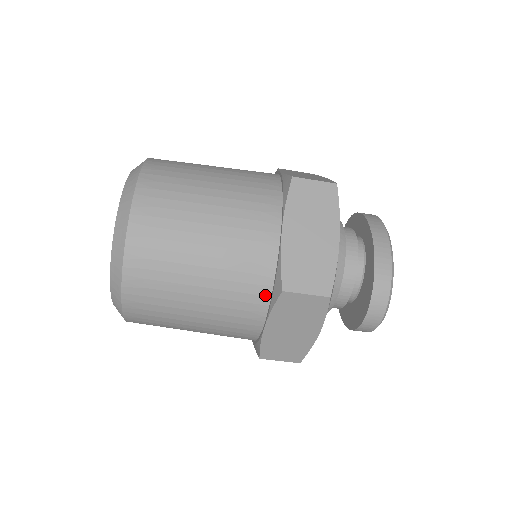
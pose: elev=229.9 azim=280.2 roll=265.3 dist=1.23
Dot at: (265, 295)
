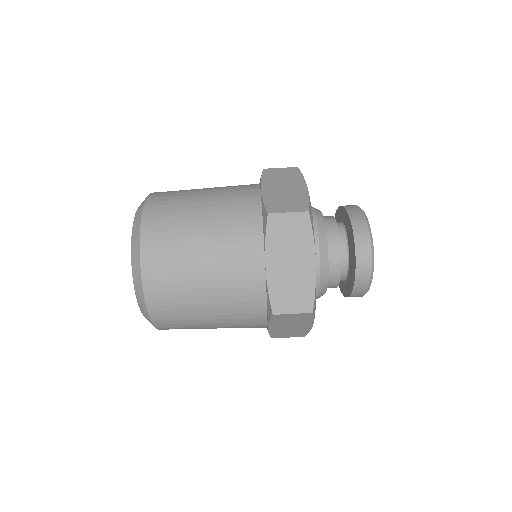
Dot at: (258, 233)
